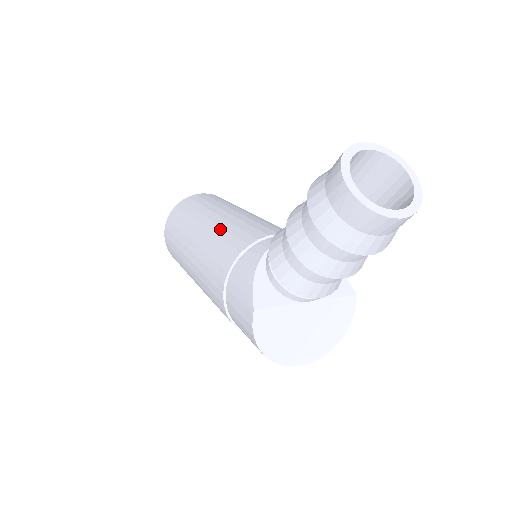
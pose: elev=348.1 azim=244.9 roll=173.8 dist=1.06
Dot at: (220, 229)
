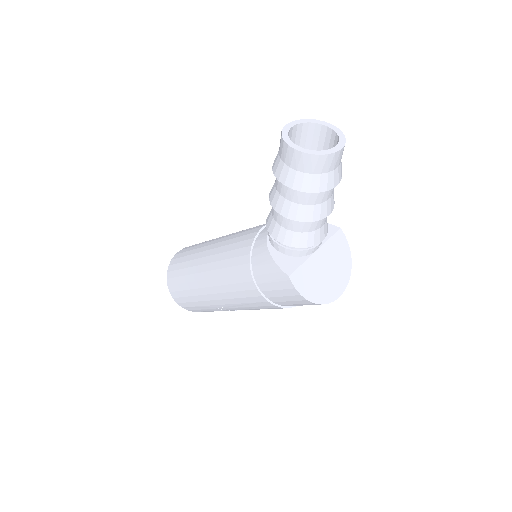
Dot at: (220, 255)
